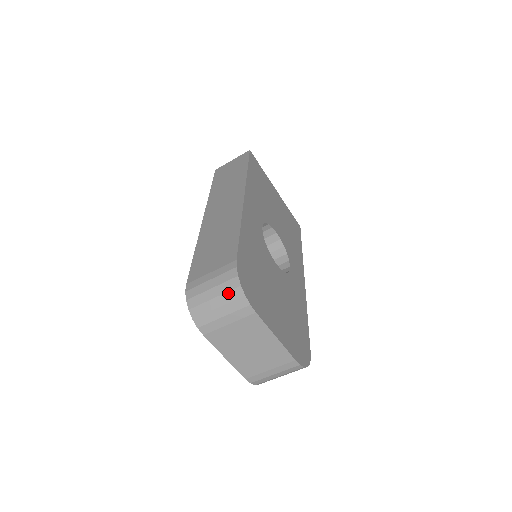
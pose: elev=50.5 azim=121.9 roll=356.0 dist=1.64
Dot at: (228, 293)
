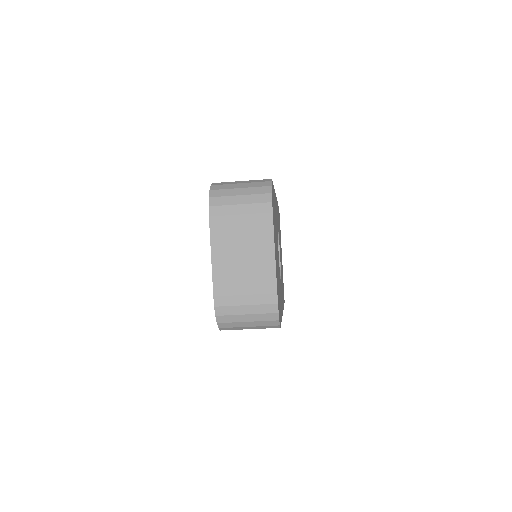
Dot at: (256, 188)
